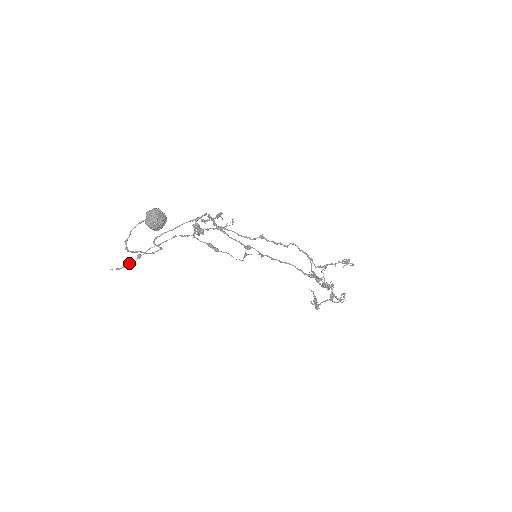
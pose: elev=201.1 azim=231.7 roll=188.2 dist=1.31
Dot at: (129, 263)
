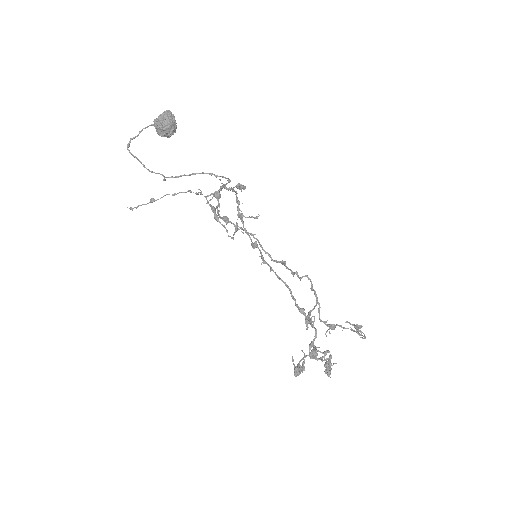
Dot at: occluded
